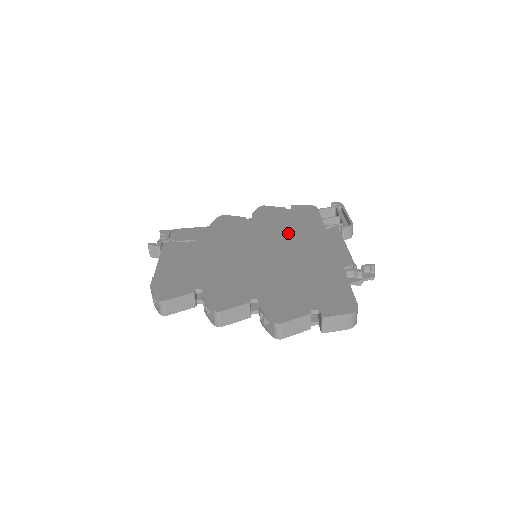
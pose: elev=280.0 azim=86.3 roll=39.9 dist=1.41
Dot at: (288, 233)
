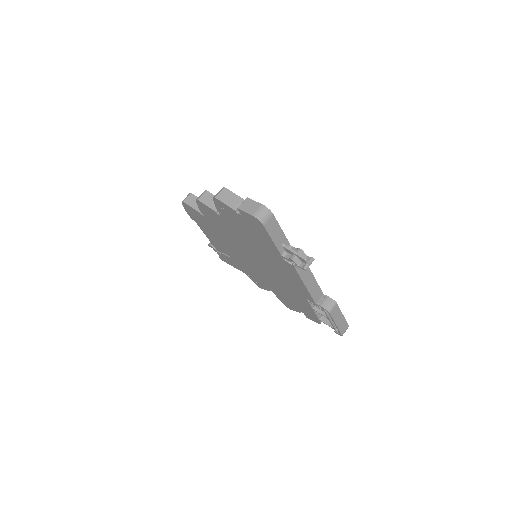
Dot at: occluded
